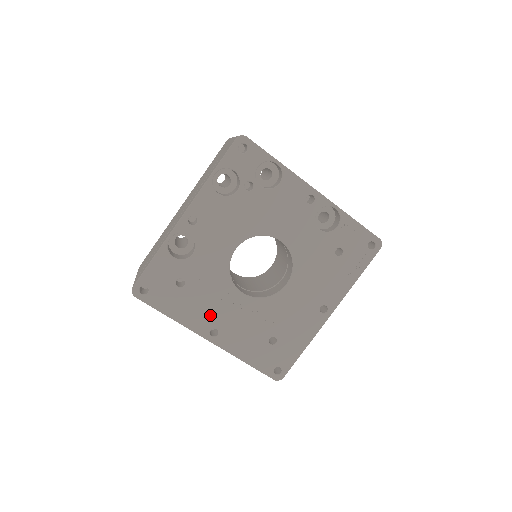
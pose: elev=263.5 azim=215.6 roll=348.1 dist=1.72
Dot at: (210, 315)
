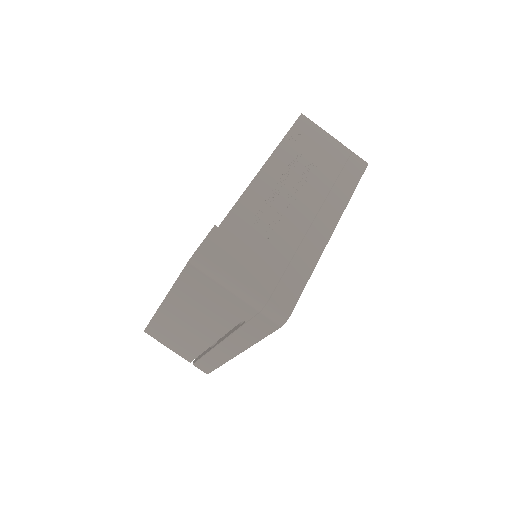
Dot at: occluded
